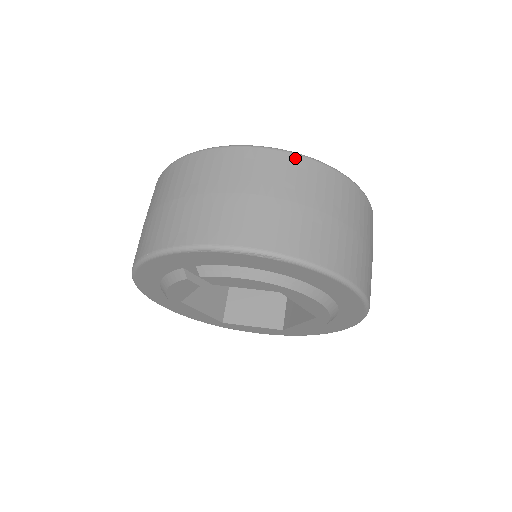
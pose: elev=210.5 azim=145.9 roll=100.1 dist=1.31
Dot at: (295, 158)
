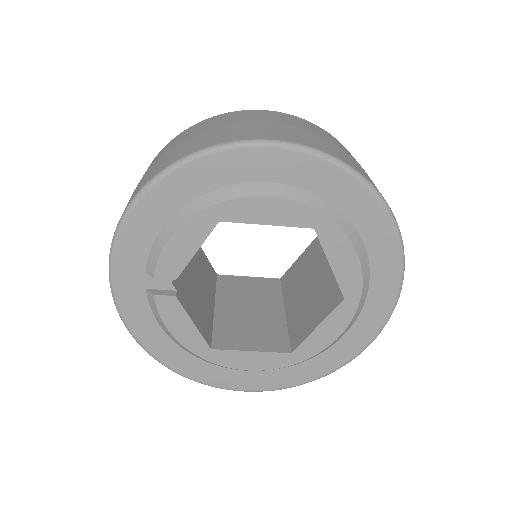
Dot at: (174, 138)
